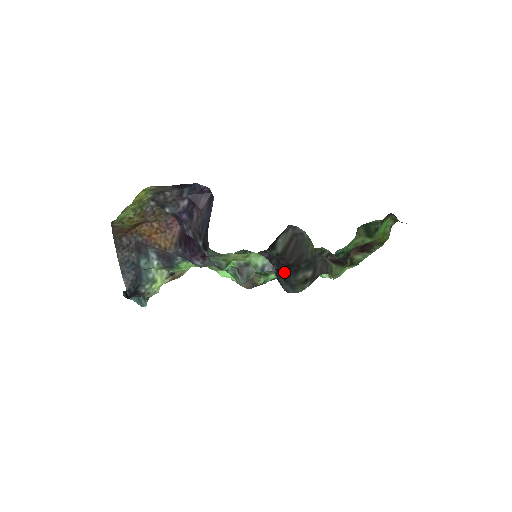
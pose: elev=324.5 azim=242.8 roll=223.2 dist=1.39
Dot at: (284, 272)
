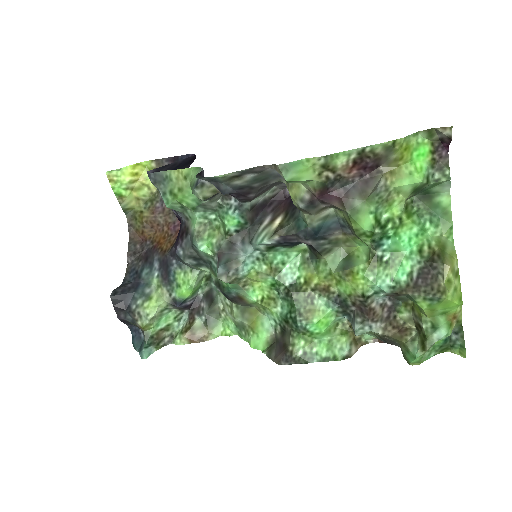
Dot at: occluded
